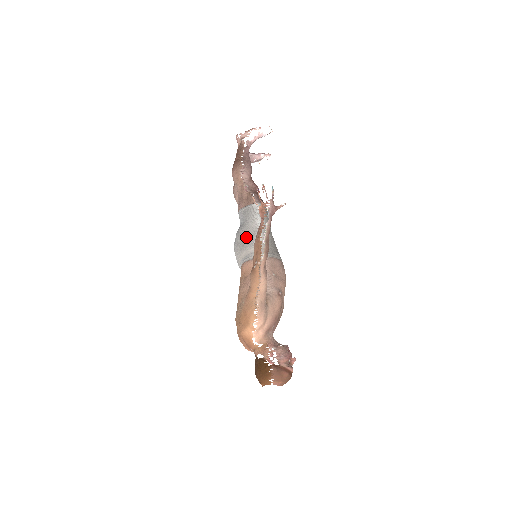
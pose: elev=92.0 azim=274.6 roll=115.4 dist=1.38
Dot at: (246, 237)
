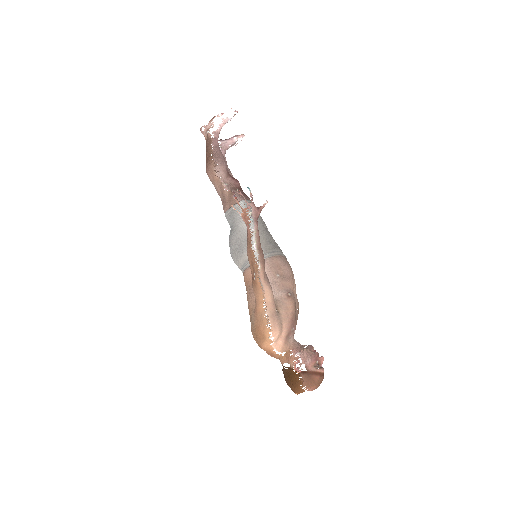
Dot at: (239, 242)
